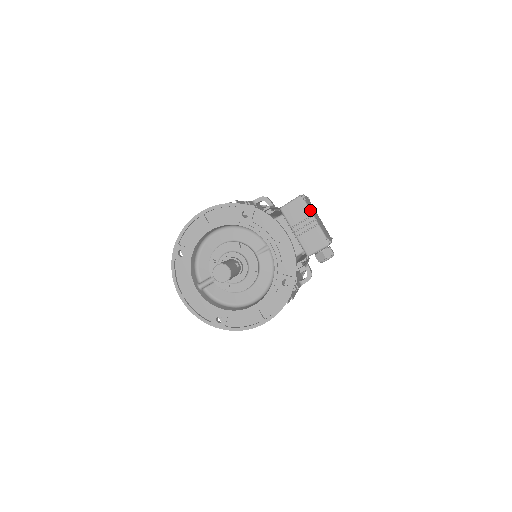
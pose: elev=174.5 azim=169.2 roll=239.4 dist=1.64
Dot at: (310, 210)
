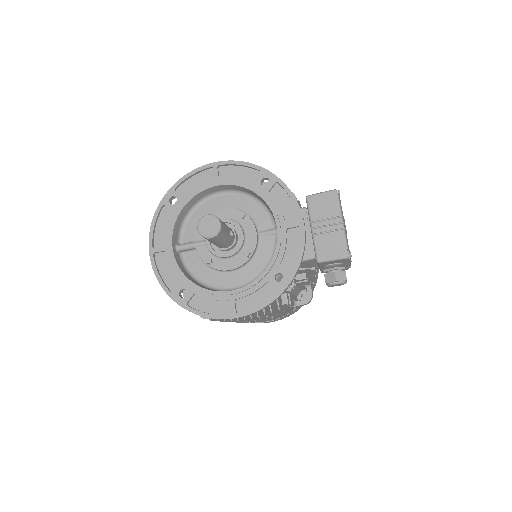
Dot at: (341, 210)
